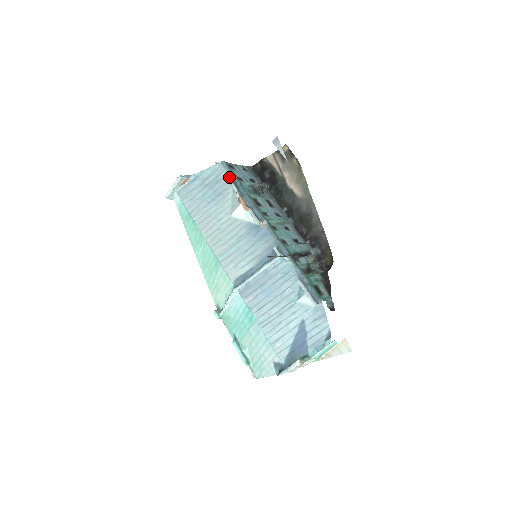
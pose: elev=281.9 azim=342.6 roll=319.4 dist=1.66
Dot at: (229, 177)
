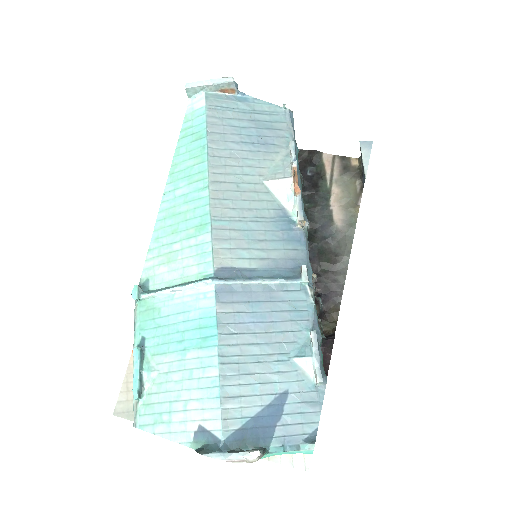
Dot at: (289, 135)
